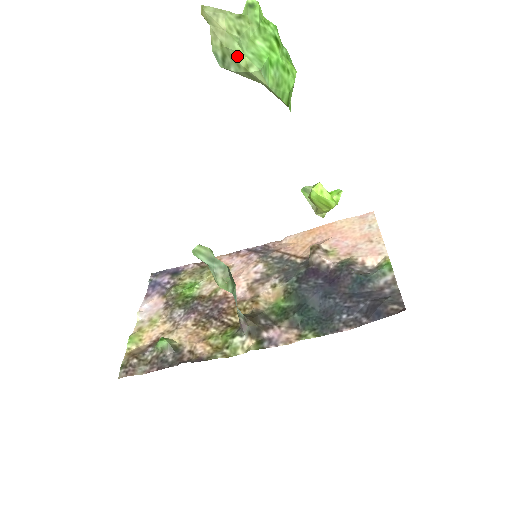
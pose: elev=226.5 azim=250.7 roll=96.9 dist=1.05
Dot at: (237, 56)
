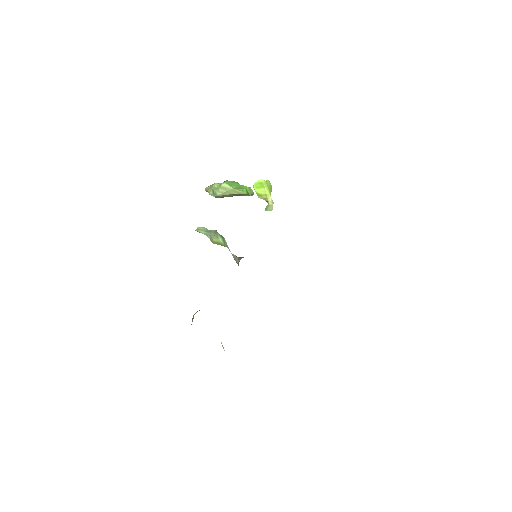
Dot at: (216, 186)
